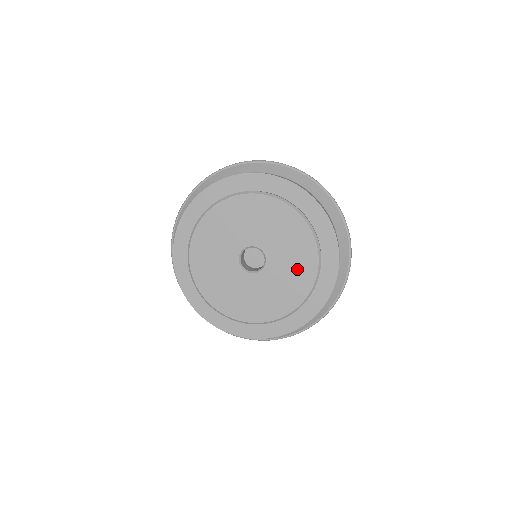
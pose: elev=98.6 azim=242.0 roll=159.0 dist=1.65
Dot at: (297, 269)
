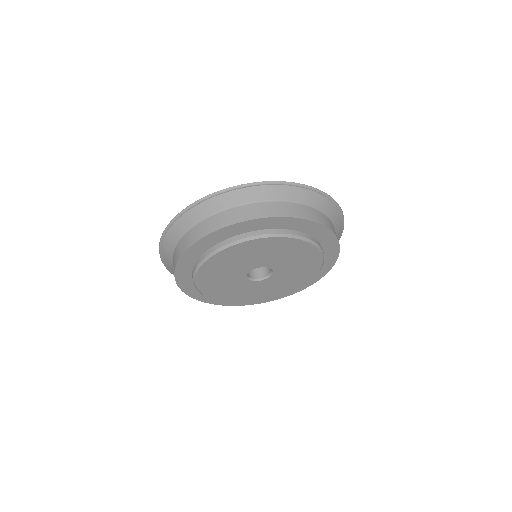
Dot at: (299, 257)
